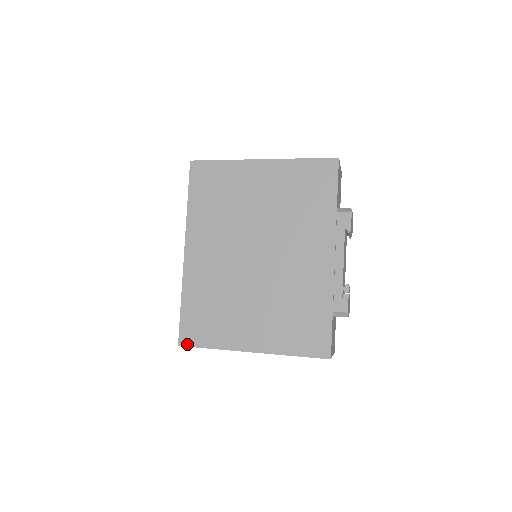
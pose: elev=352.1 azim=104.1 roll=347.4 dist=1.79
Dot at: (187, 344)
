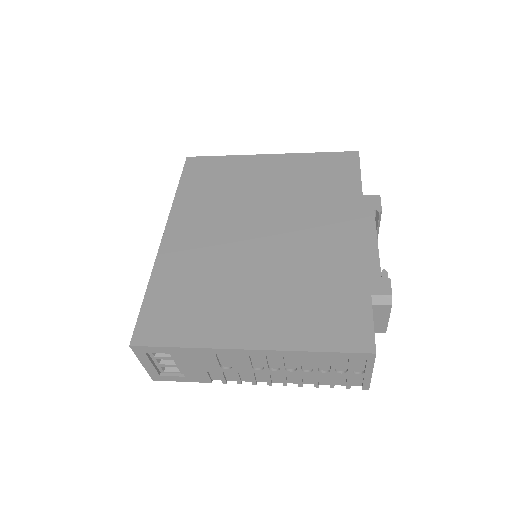
Dot at: (145, 342)
